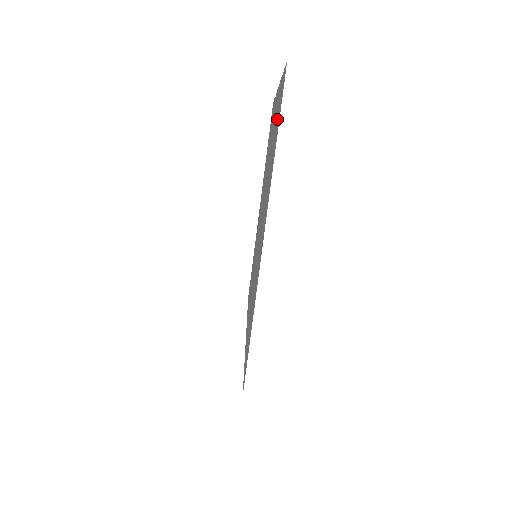
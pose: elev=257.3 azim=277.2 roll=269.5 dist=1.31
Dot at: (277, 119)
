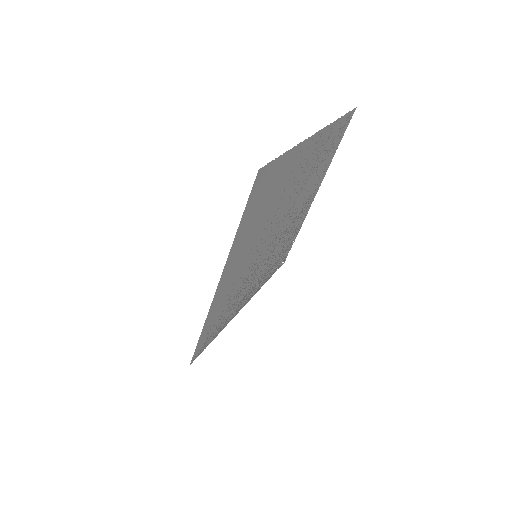
Dot at: (334, 141)
